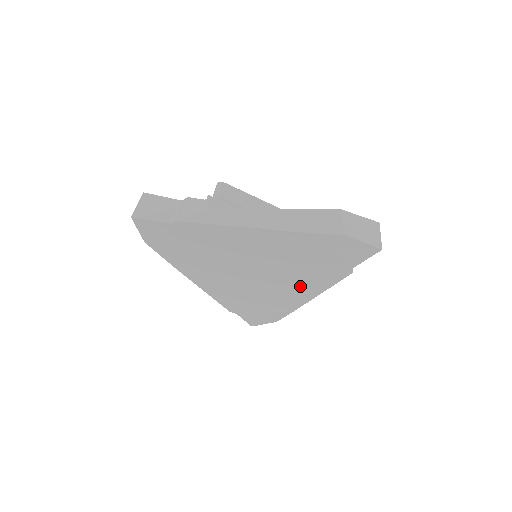
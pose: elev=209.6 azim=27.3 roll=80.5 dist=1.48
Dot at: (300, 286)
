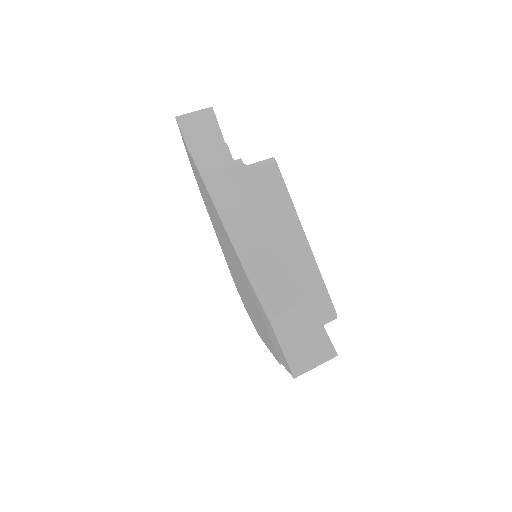
Dot at: (257, 321)
